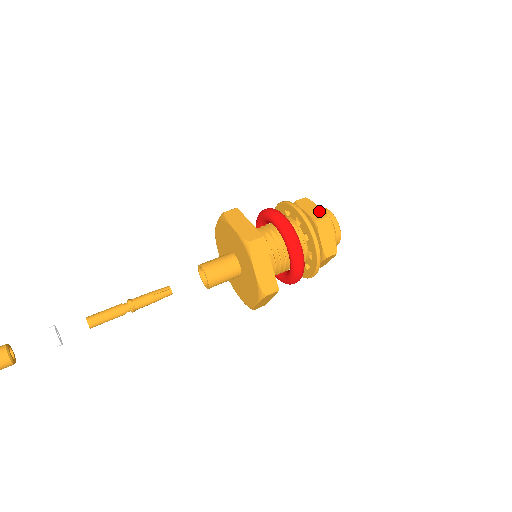
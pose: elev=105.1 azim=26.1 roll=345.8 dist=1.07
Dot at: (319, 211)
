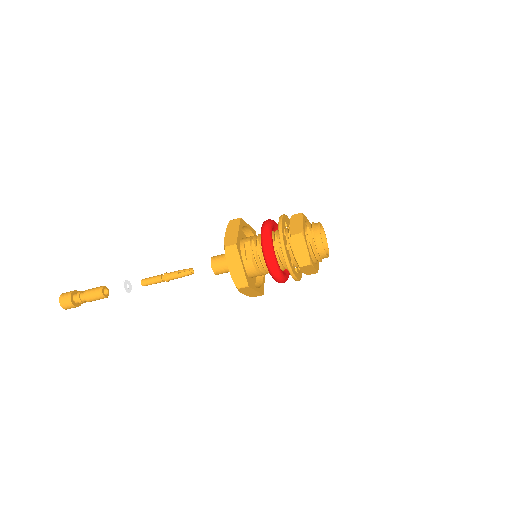
Dot at: (299, 227)
